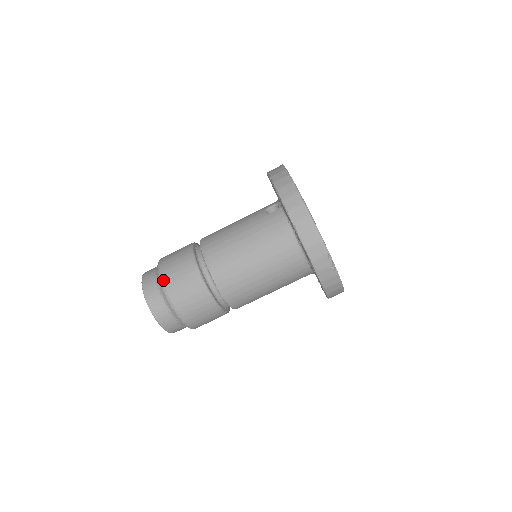
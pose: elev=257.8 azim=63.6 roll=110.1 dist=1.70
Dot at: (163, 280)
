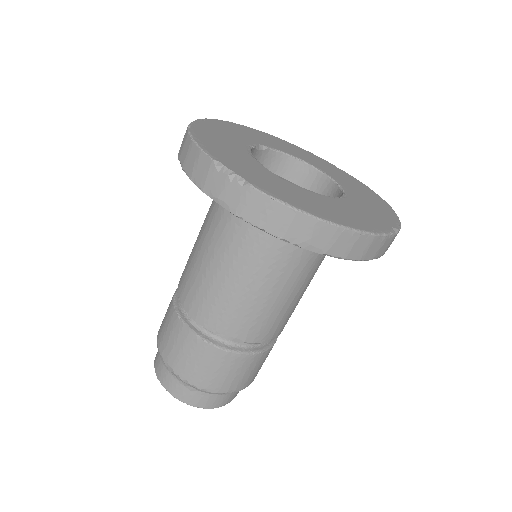
Dot at: occluded
